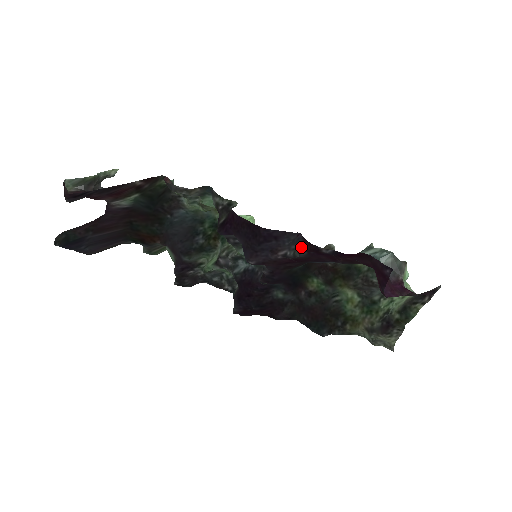
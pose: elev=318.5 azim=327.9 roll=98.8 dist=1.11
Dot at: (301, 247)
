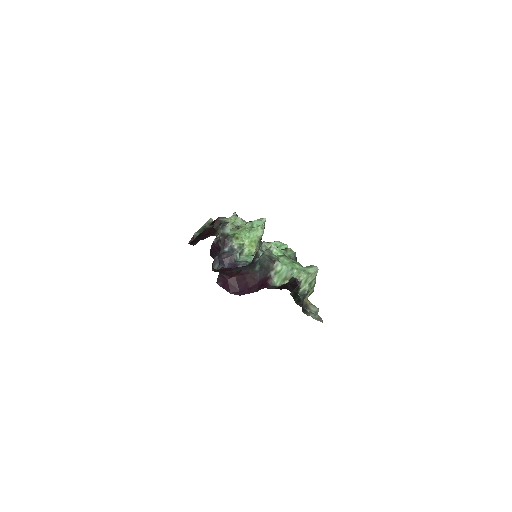
Dot at: (213, 266)
